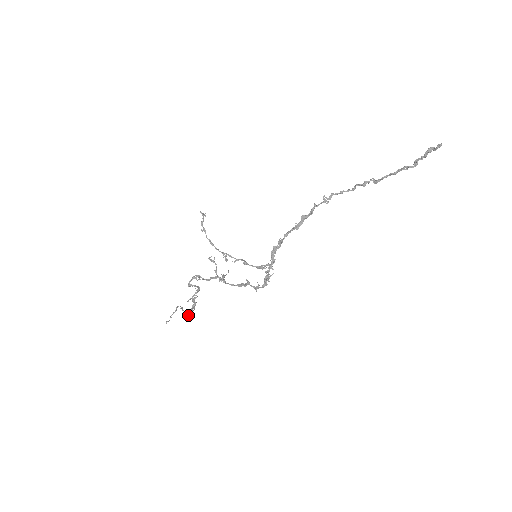
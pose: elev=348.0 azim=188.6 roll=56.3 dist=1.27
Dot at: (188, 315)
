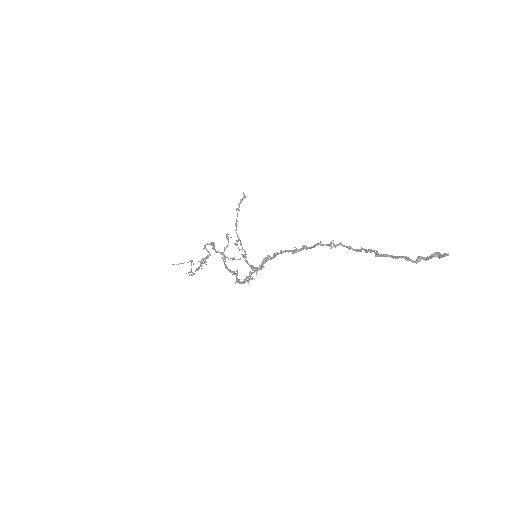
Dot at: (190, 271)
